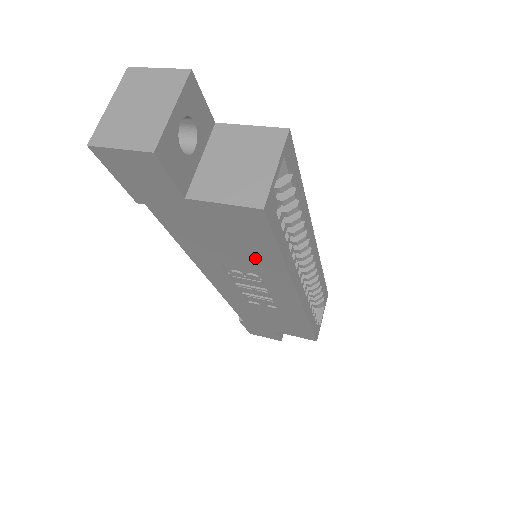
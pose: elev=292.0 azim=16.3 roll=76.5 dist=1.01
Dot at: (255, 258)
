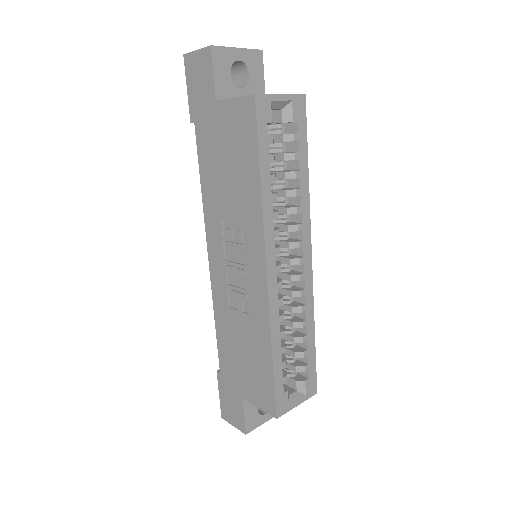
Dot at: (243, 189)
